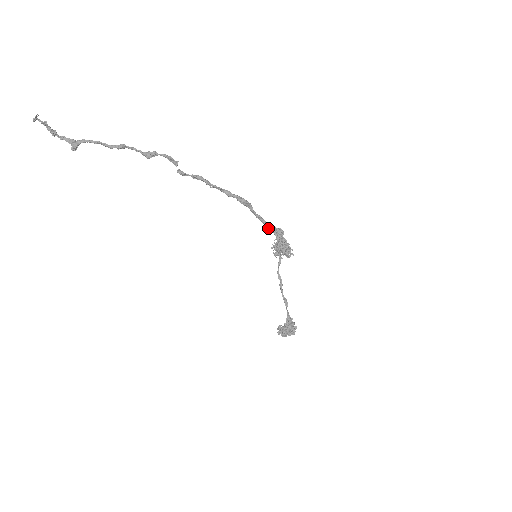
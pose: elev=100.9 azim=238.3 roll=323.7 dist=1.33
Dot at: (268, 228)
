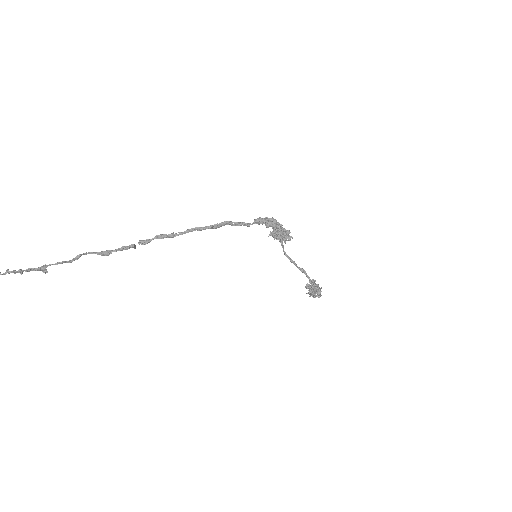
Dot at: (257, 223)
